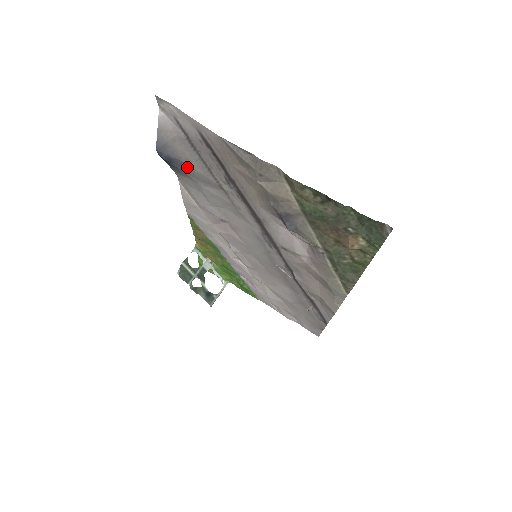
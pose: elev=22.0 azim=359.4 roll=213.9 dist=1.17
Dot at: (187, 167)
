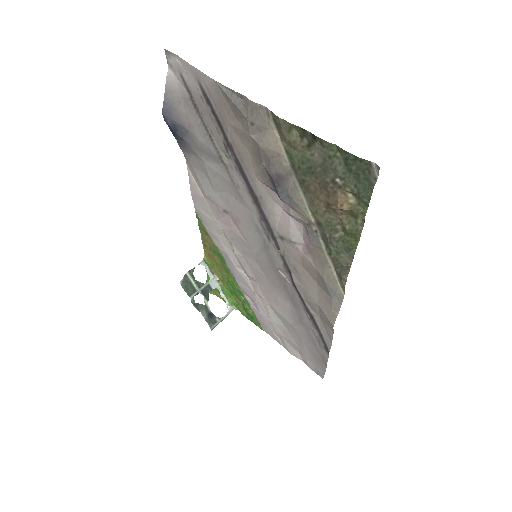
Dot at: (191, 136)
